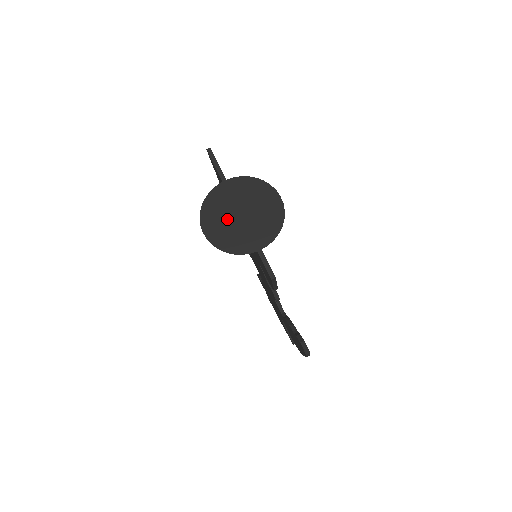
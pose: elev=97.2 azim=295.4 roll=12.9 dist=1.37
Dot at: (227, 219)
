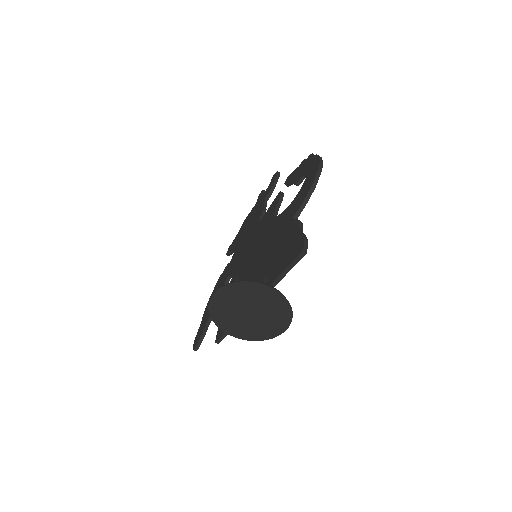
Dot at: (238, 305)
